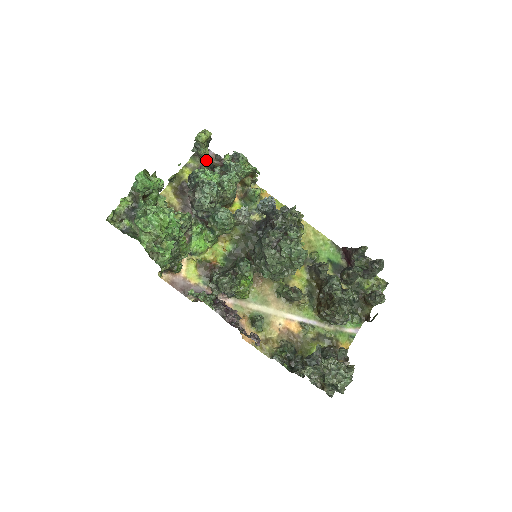
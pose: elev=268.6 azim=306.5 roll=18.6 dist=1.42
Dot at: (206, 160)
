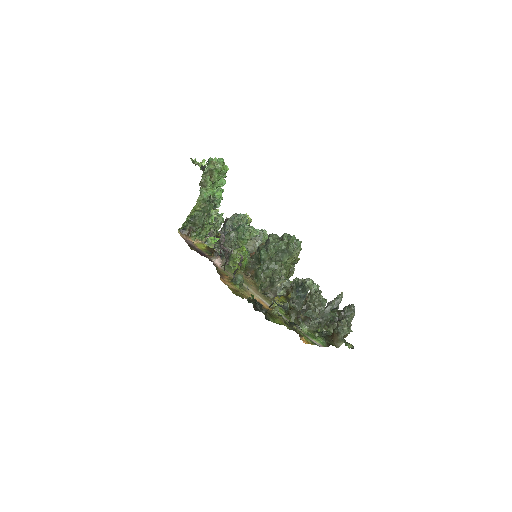
Dot at: occluded
